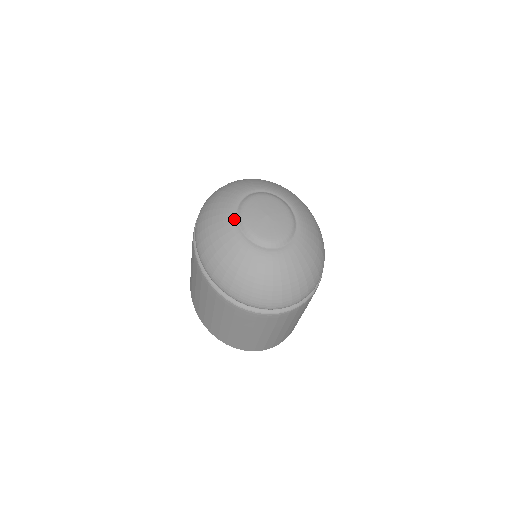
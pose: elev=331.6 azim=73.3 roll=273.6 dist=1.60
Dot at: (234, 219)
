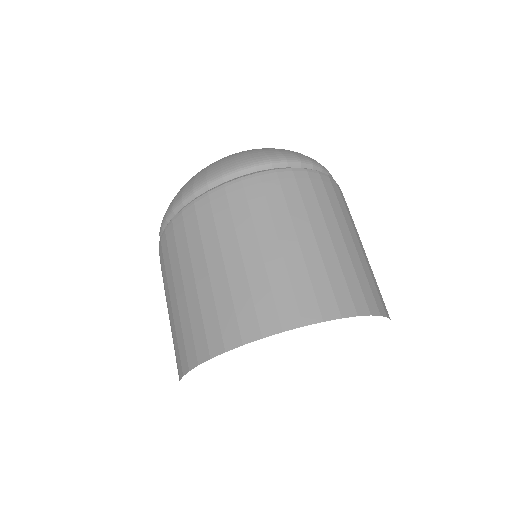
Dot at: occluded
